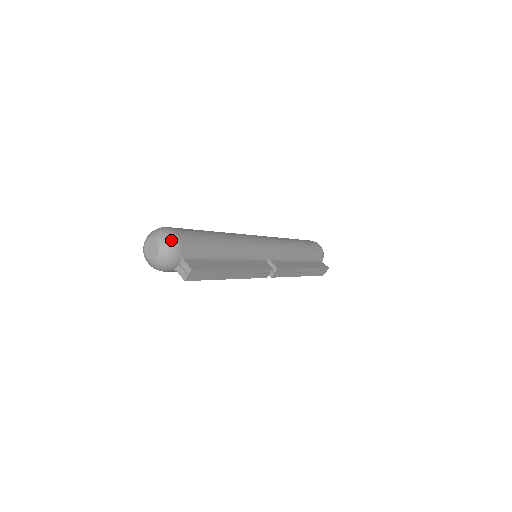
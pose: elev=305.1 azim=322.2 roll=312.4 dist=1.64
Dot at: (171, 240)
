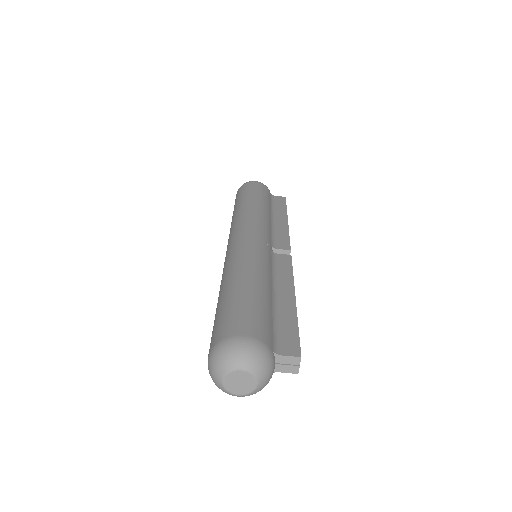
Dot at: (256, 352)
